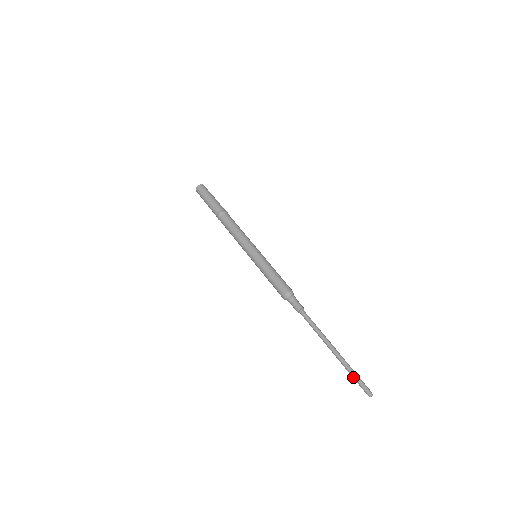
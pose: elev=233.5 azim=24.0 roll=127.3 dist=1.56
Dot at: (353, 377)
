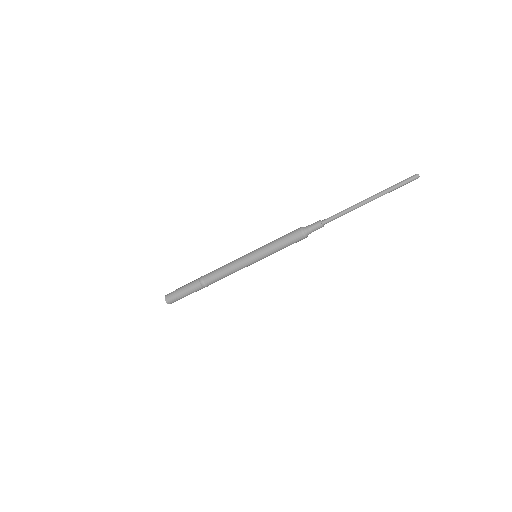
Dot at: occluded
